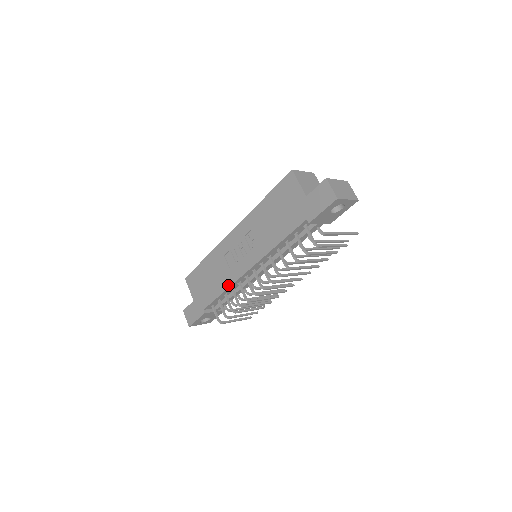
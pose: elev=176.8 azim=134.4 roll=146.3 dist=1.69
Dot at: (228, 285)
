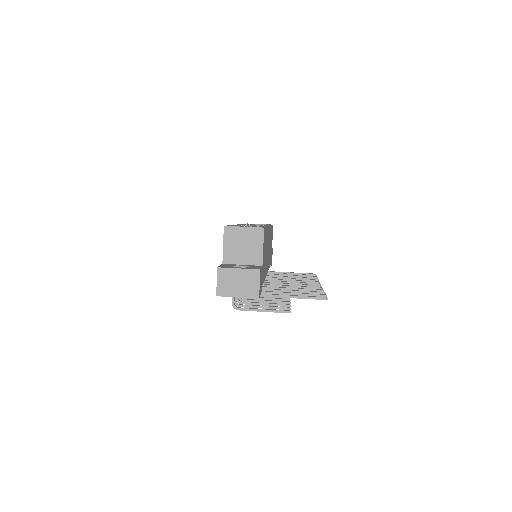
Dot at: occluded
